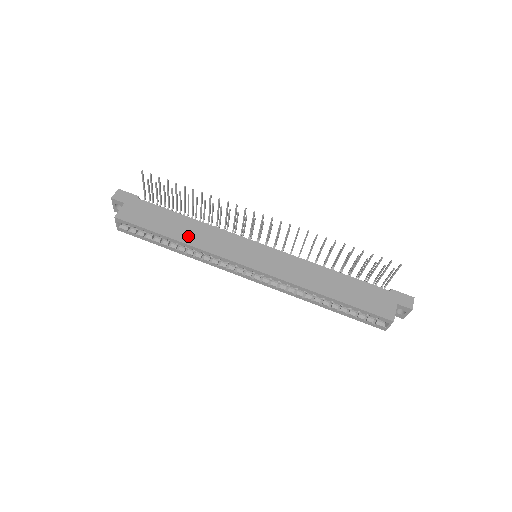
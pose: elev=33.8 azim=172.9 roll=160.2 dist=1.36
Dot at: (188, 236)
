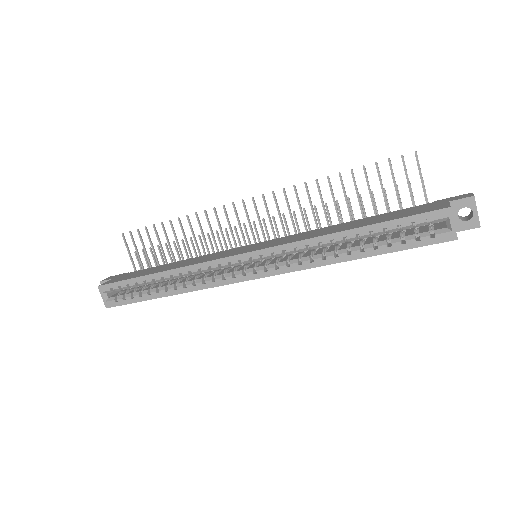
Dot at: (174, 267)
